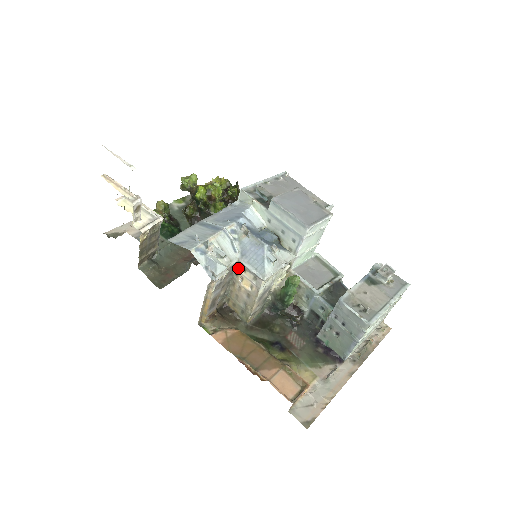
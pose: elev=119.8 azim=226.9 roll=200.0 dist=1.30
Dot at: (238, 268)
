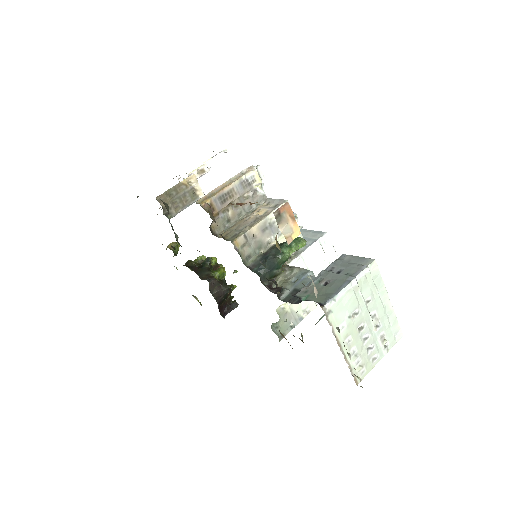
Dot at: (260, 205)
